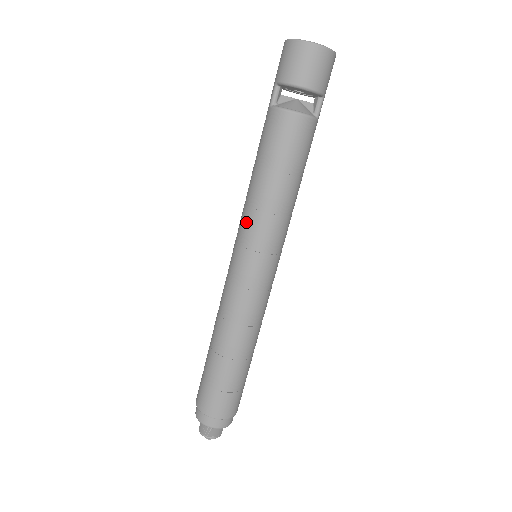
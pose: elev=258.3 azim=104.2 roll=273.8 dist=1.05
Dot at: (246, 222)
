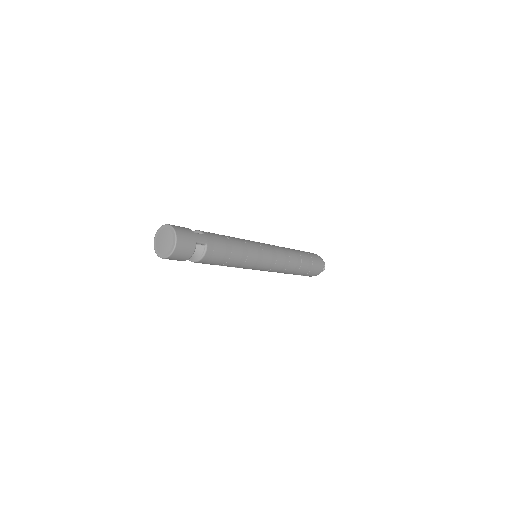
Dot at: occluded
